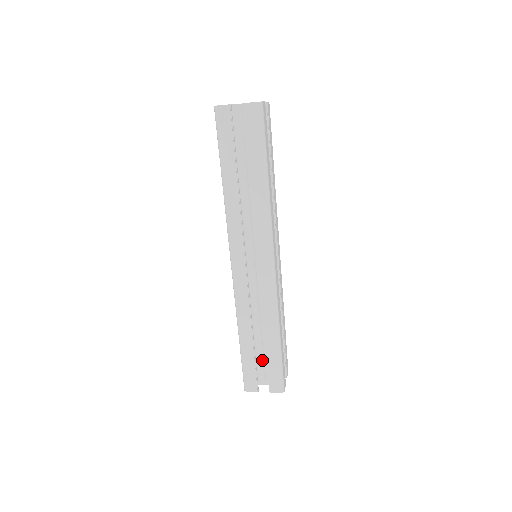
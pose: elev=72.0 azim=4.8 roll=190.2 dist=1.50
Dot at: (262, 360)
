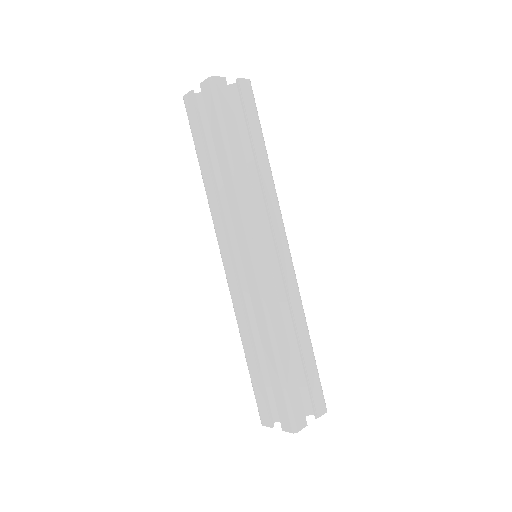
Dot at: occluded
